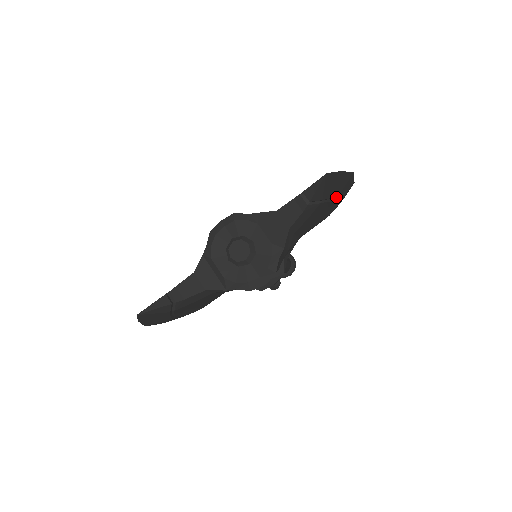
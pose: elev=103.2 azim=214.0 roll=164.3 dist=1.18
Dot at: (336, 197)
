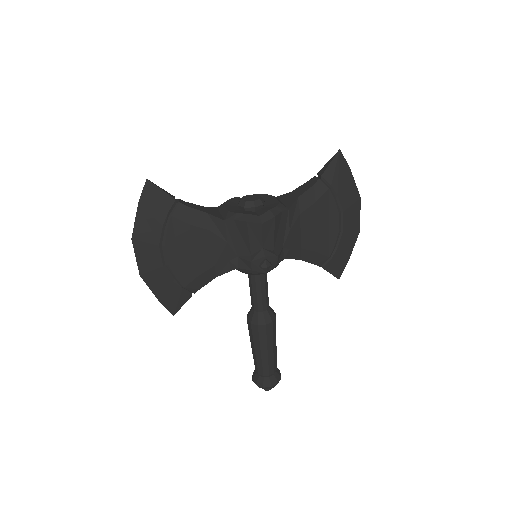
Dot at: (342, 209)
